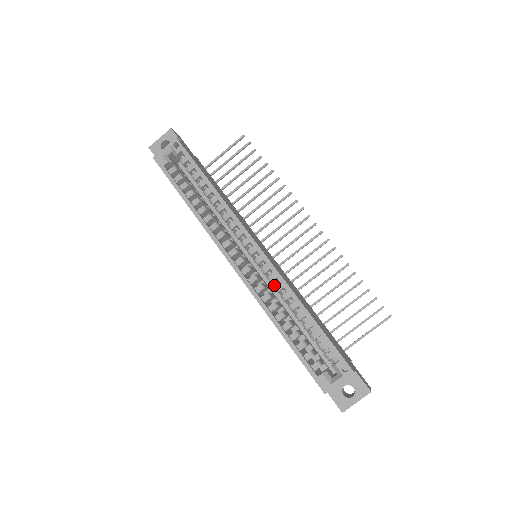
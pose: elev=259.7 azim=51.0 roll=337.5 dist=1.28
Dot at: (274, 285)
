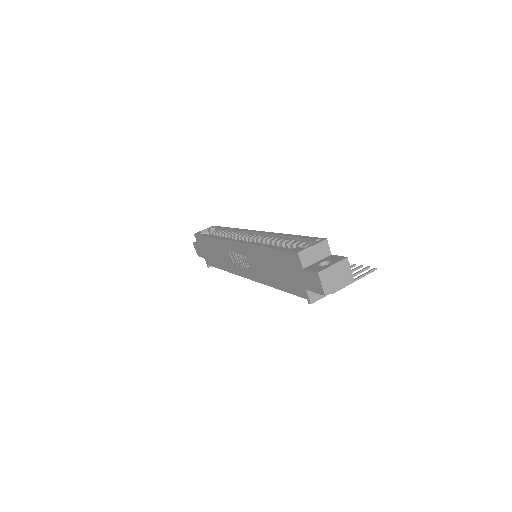
Dot at: occluded
